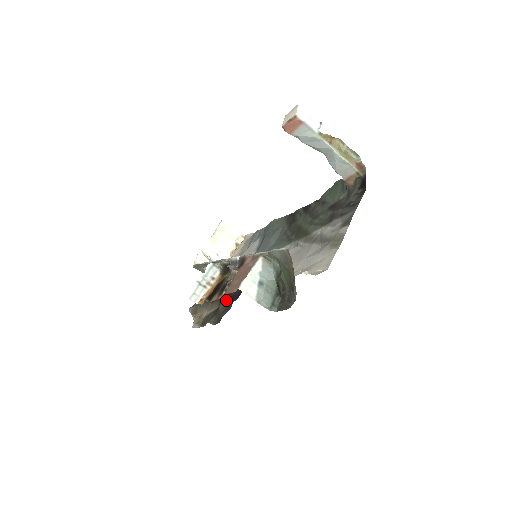
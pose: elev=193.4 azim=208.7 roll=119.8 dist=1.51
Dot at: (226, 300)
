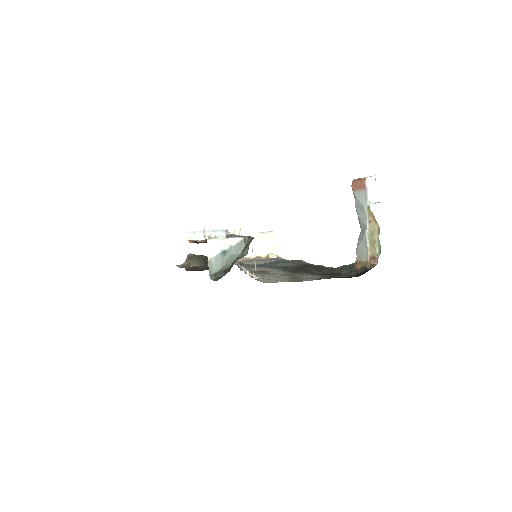
Dot at: occluded
